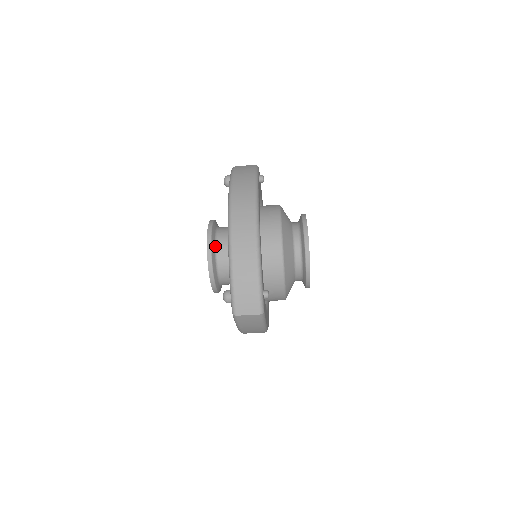
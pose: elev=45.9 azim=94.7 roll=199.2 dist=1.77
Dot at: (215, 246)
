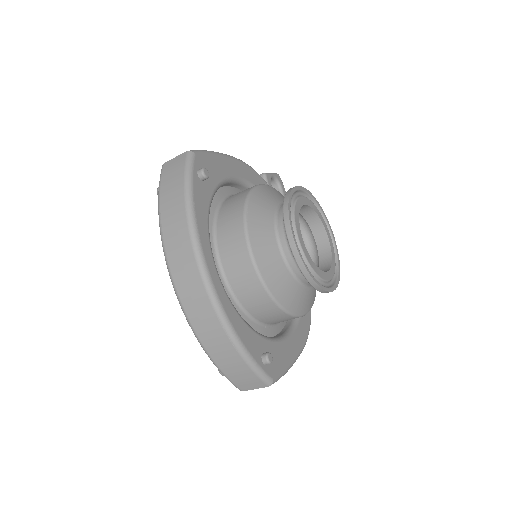
Dot at: occluded
